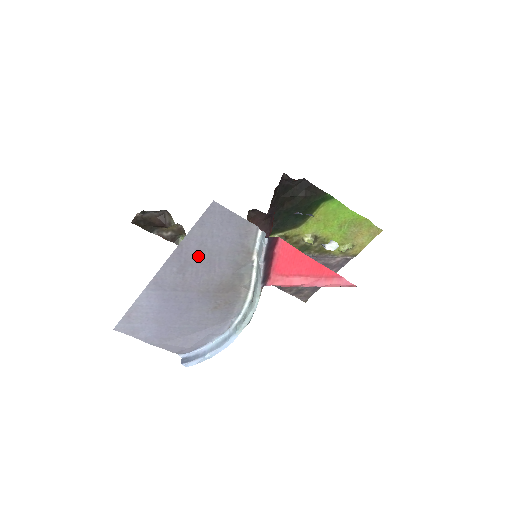
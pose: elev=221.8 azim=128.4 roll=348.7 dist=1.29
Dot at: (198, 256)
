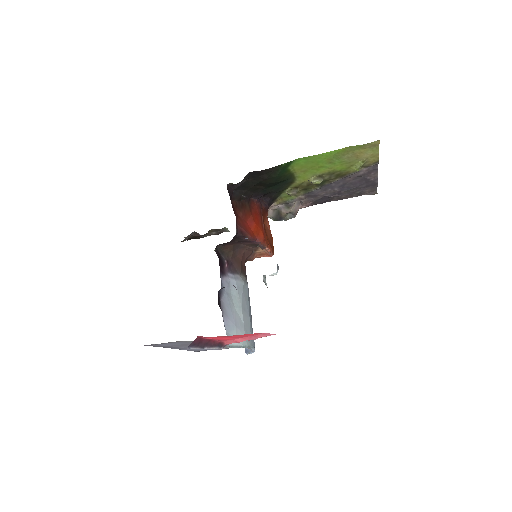
Dot at: (178, 345)
